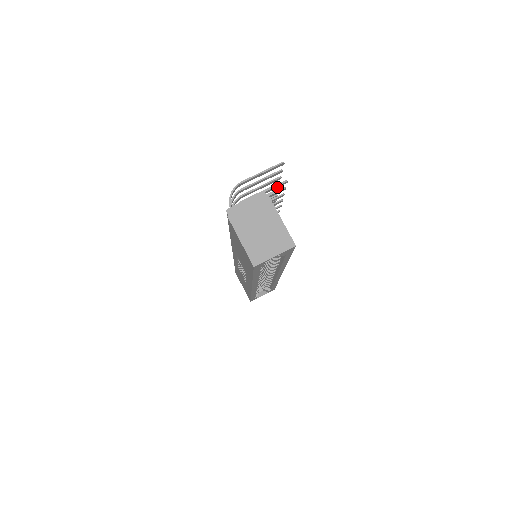
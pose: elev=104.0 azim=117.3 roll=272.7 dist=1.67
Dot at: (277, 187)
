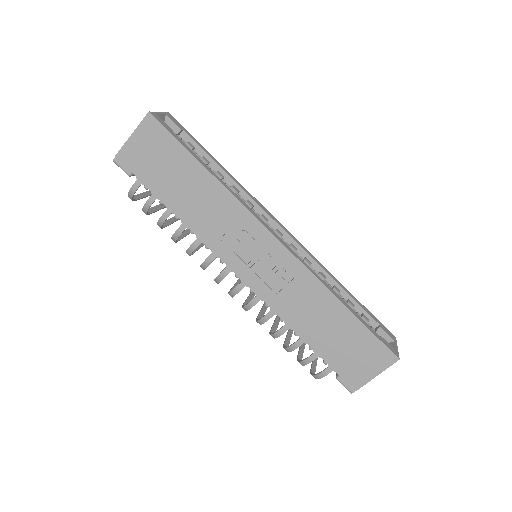
Dot at: occluded
